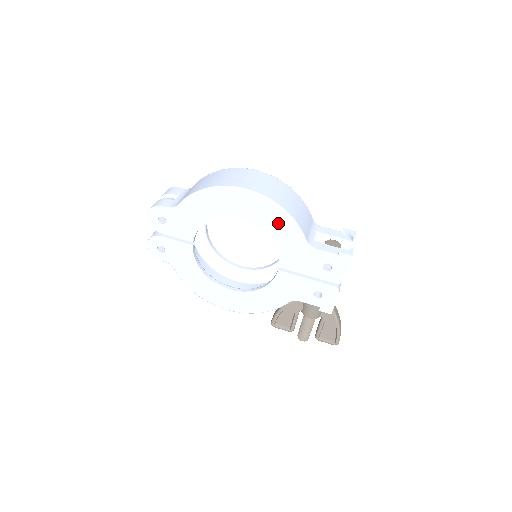
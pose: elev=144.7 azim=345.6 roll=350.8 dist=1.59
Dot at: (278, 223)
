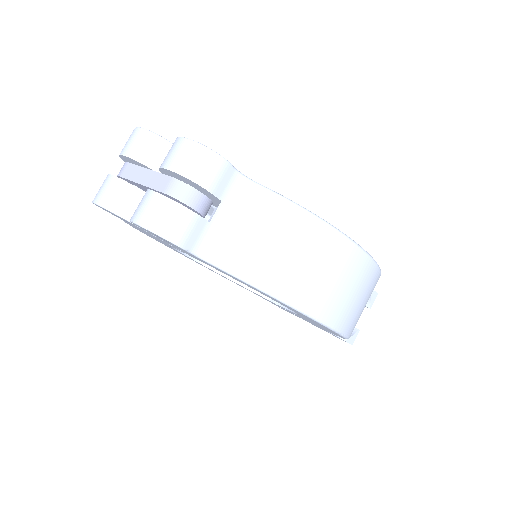
Dot at: occluded
